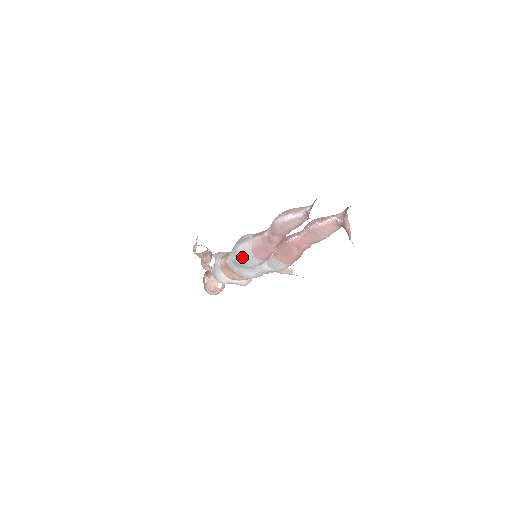
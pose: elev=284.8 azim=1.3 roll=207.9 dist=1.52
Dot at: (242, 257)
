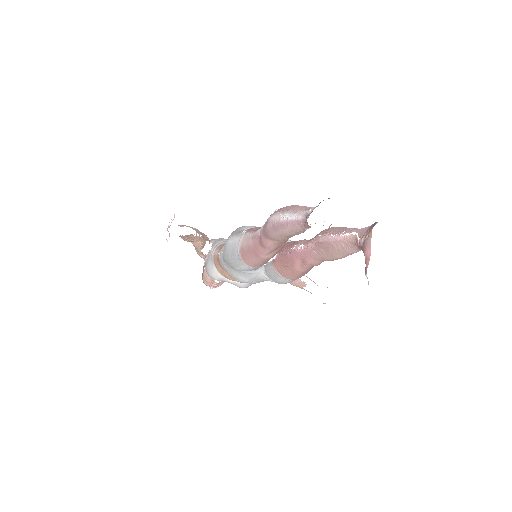
Dot at: (229, 255)
